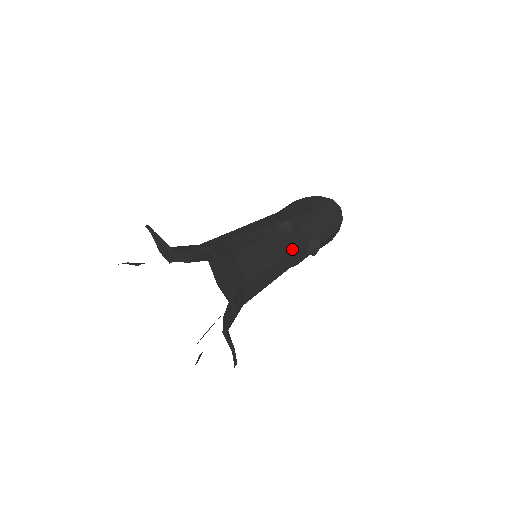
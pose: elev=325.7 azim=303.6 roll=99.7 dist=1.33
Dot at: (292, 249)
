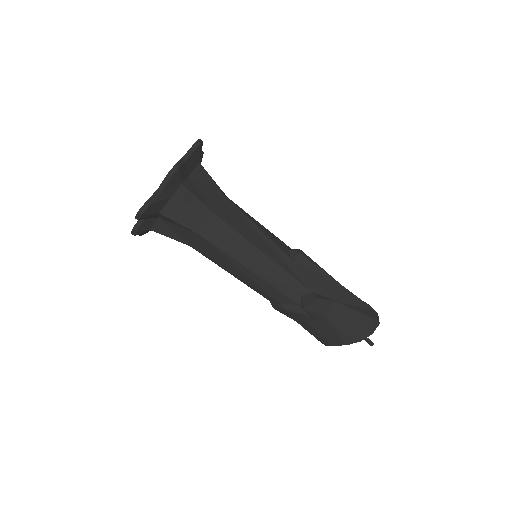
Dot at: (282, 265)
